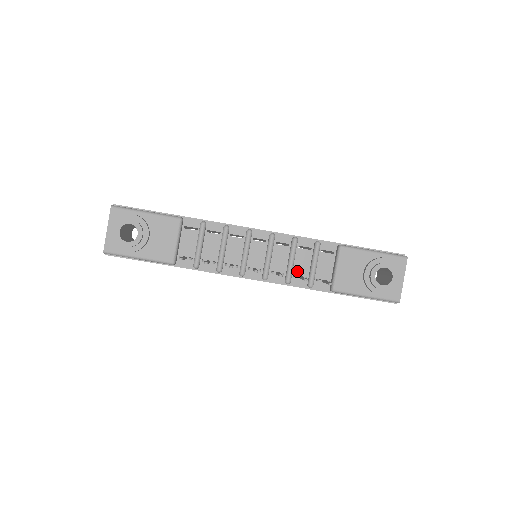
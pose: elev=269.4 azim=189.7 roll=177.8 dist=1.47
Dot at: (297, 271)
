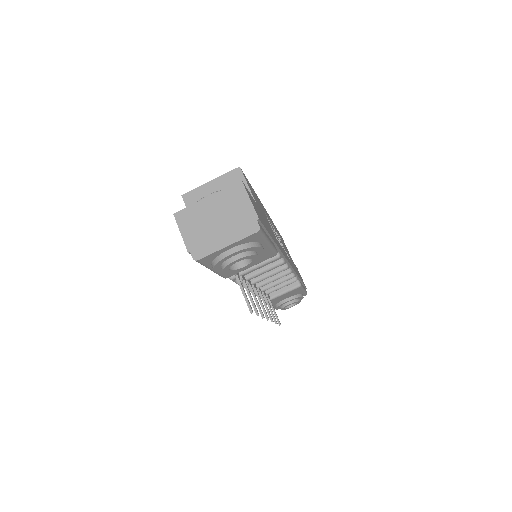
Dot at: occluded
